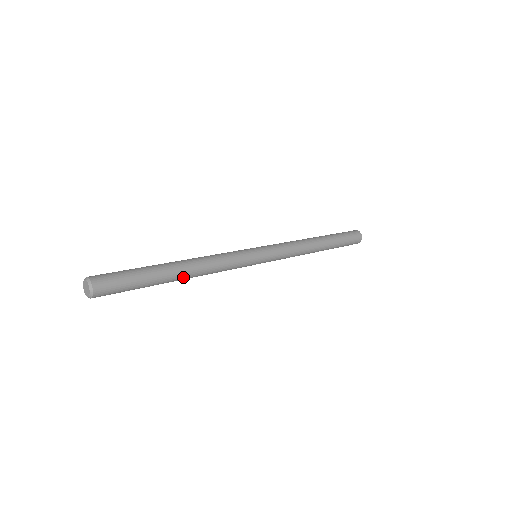
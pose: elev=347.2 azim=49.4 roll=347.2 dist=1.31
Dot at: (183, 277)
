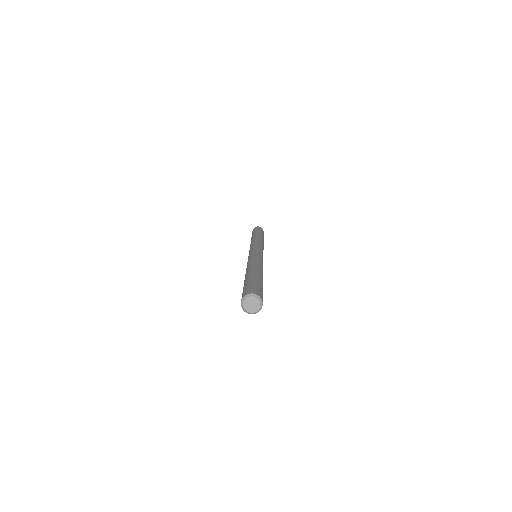
Dot at: occluded
